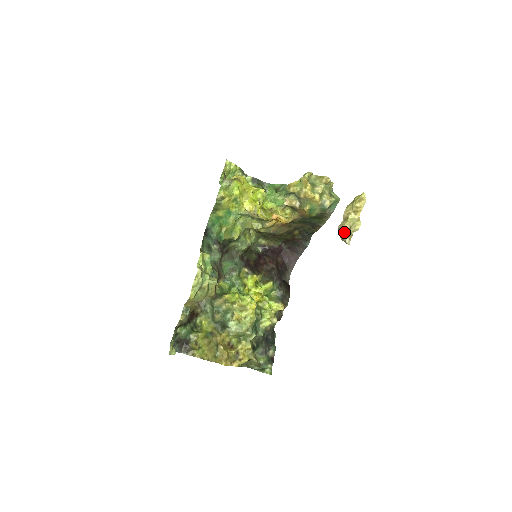
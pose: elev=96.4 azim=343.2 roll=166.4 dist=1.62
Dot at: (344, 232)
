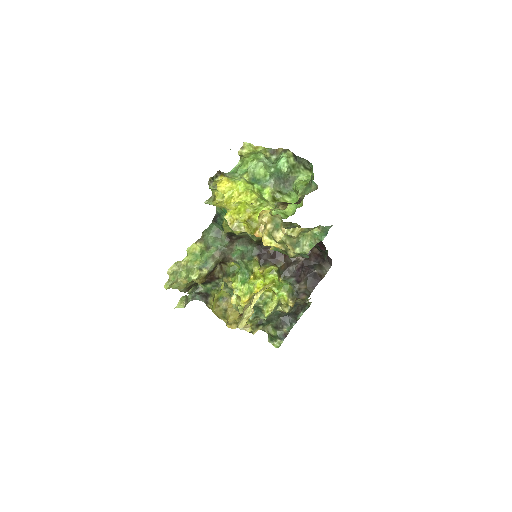
Dot at: occluded
